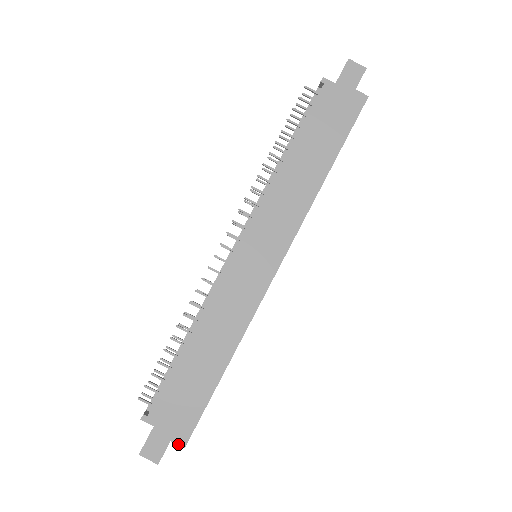
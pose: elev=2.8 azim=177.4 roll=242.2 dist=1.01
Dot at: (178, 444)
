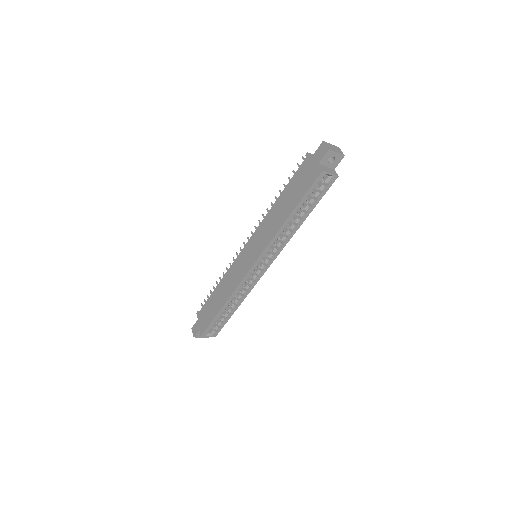
Dot at: (200, 333)
